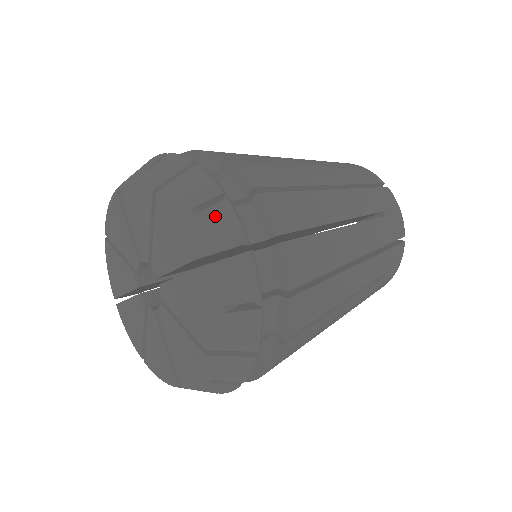
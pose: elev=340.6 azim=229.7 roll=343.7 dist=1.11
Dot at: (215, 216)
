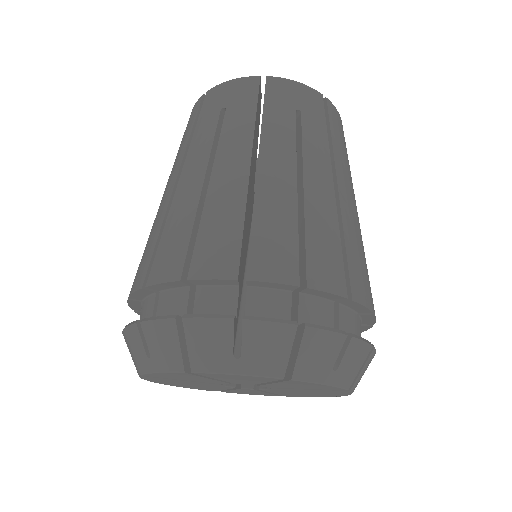
Dot at: (254, 341)
